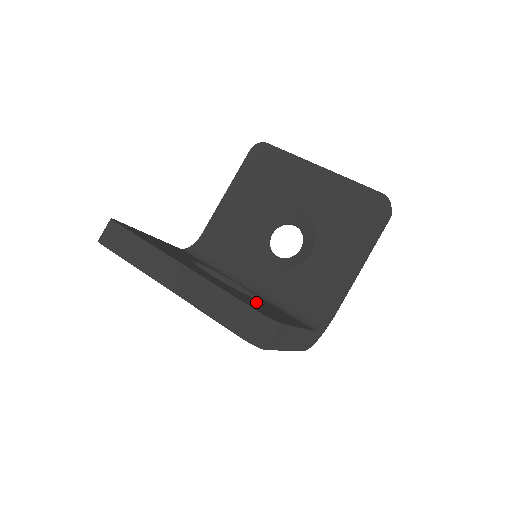
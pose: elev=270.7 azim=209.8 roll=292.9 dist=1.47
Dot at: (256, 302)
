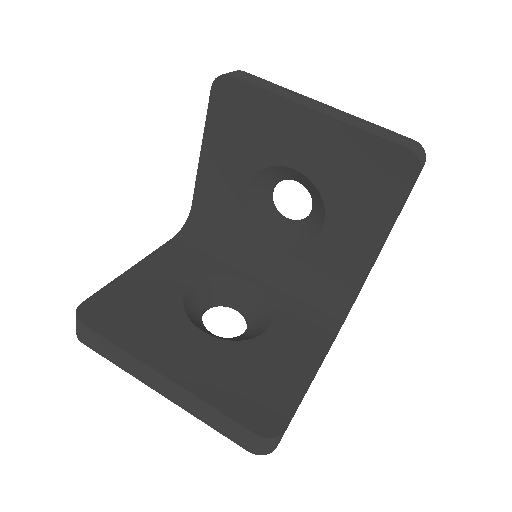
Dot at: (262, 360)
